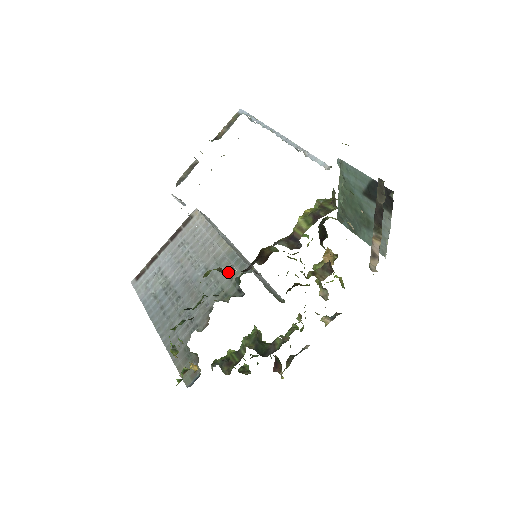
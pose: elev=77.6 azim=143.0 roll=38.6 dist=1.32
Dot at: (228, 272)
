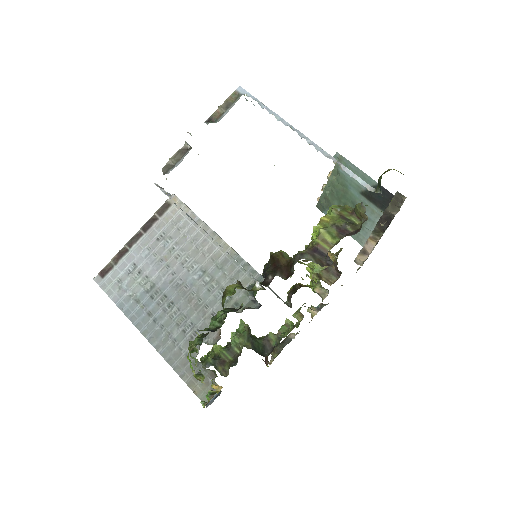
Dot at: (235, 278)
